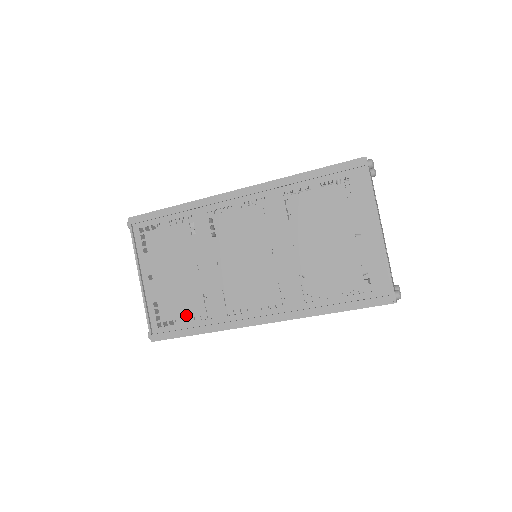
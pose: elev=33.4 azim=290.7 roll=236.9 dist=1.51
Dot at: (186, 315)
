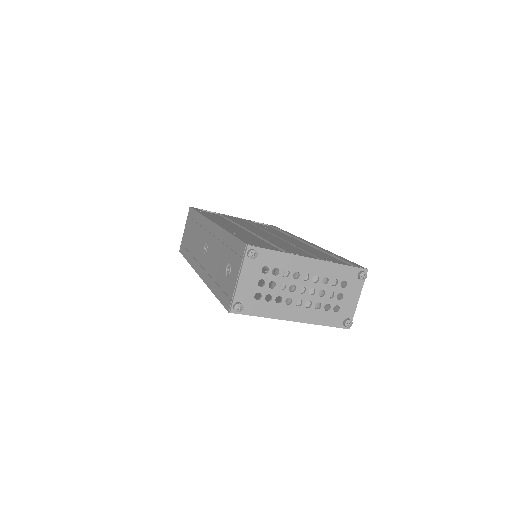
Dot at: occluded
